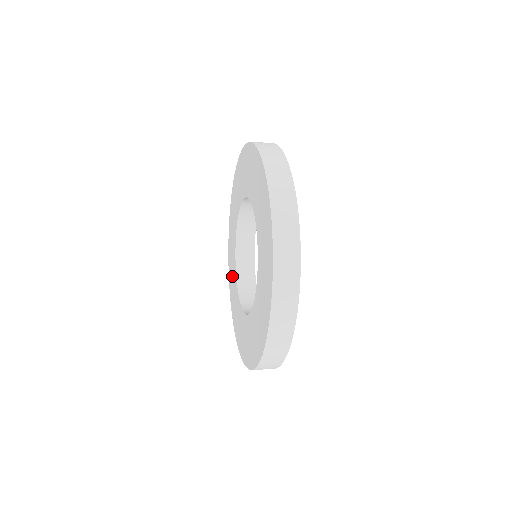
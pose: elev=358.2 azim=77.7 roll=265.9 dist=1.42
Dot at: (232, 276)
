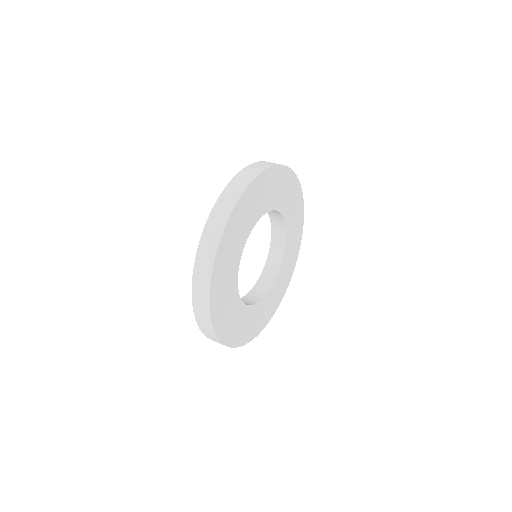
Dot at: occluded
